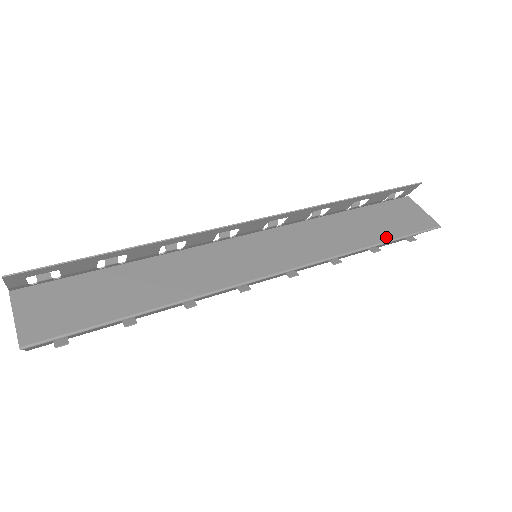
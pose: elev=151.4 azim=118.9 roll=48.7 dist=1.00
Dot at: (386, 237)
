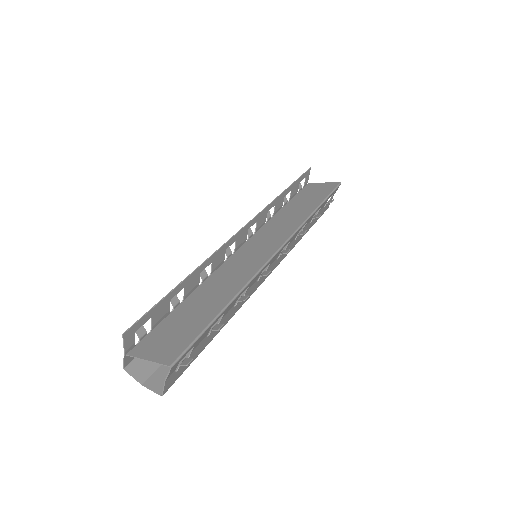
Dot at: (318, 202)
